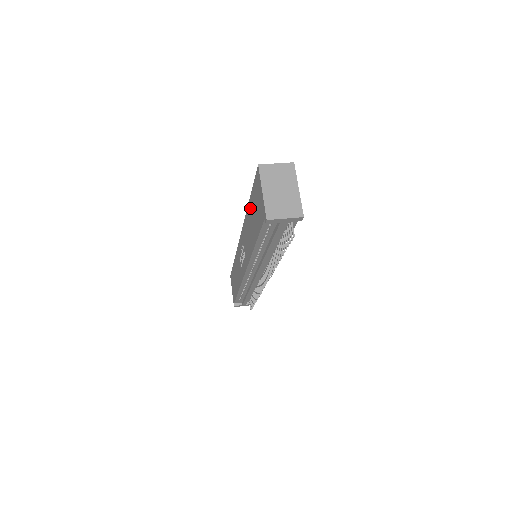
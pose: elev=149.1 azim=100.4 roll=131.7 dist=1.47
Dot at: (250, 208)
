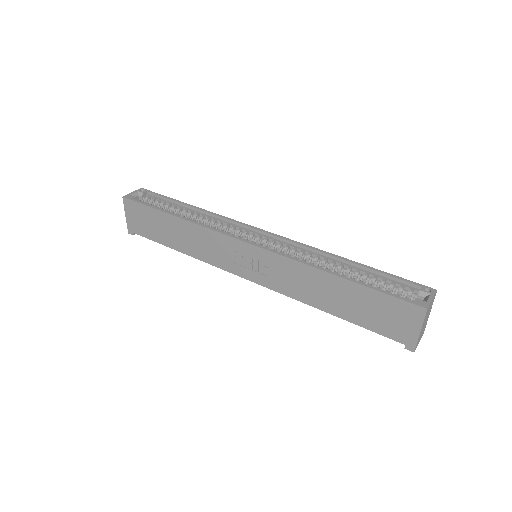
Dot at: (347, 288)
